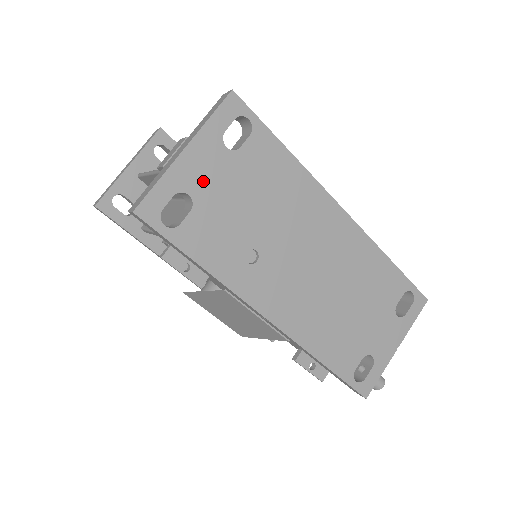
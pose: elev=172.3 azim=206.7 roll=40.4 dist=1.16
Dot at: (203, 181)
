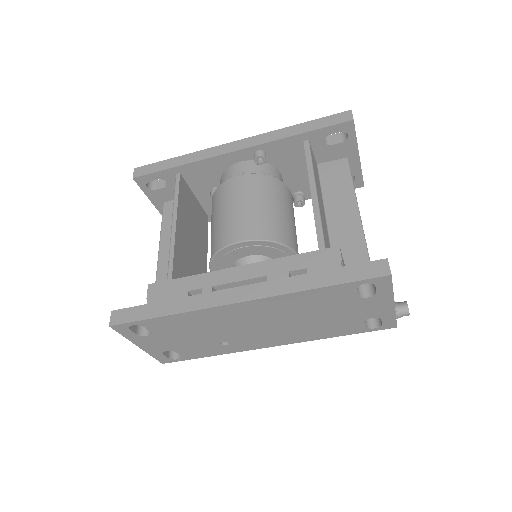
Dot at: (162, 346)
